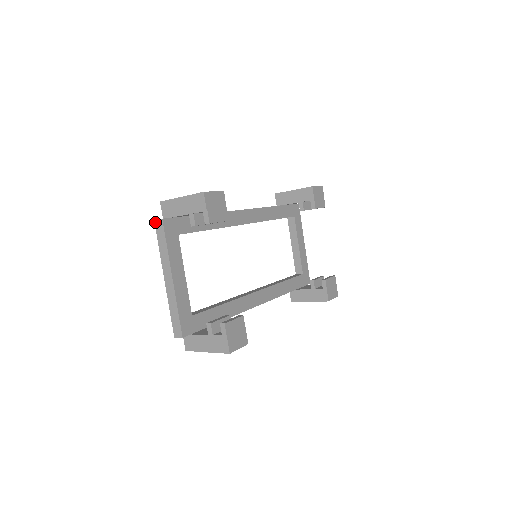
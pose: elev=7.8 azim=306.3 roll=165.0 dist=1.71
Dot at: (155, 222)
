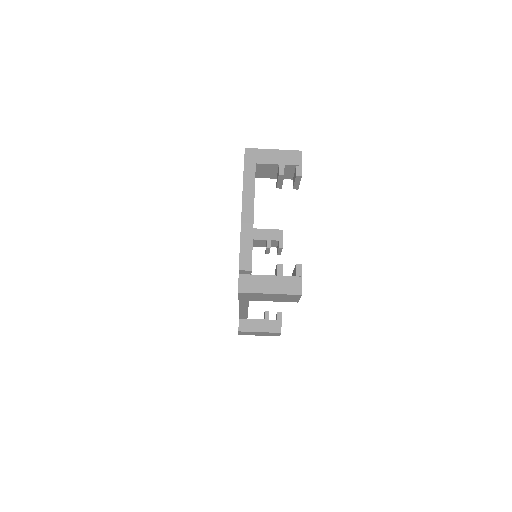
Dot at: (245, 158)
